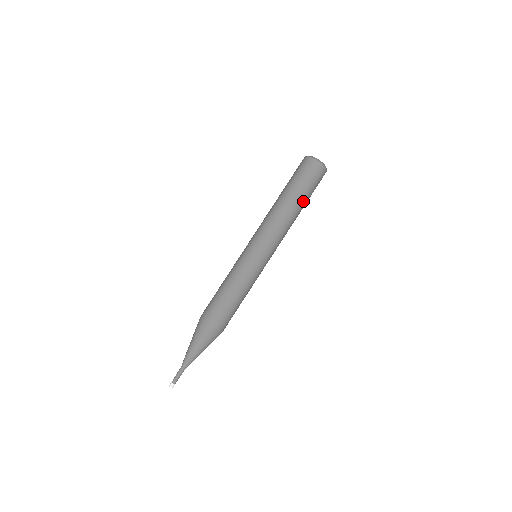
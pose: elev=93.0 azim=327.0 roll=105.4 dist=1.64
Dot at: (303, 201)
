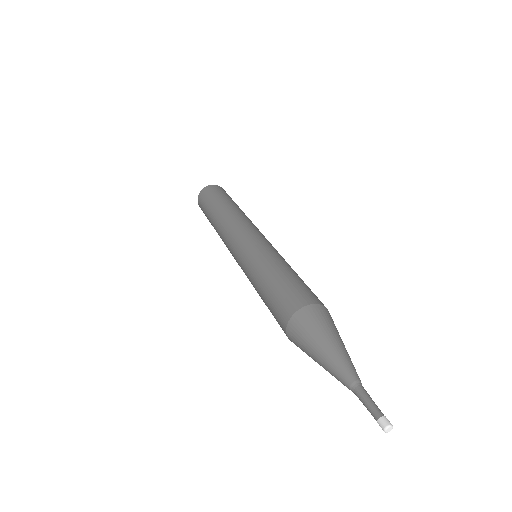
Dot at: occluded
